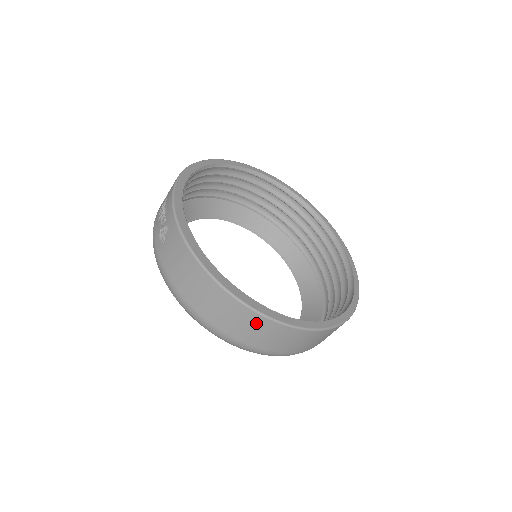
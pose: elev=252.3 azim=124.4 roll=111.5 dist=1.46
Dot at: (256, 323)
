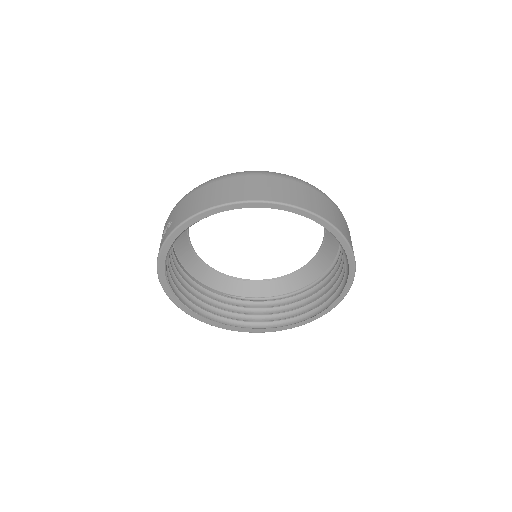
Dot at: occluded
